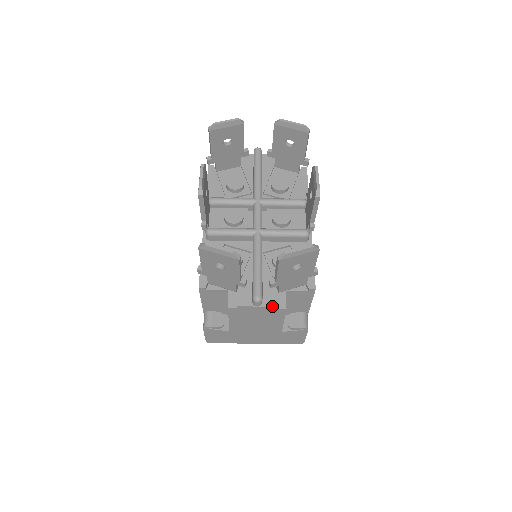
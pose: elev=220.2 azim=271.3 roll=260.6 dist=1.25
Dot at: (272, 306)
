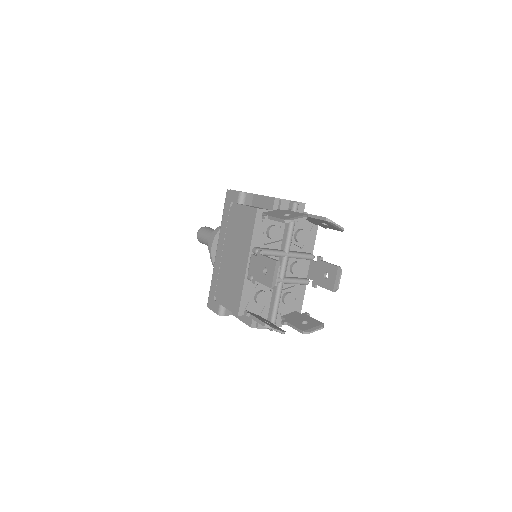
Dot at: occluded
